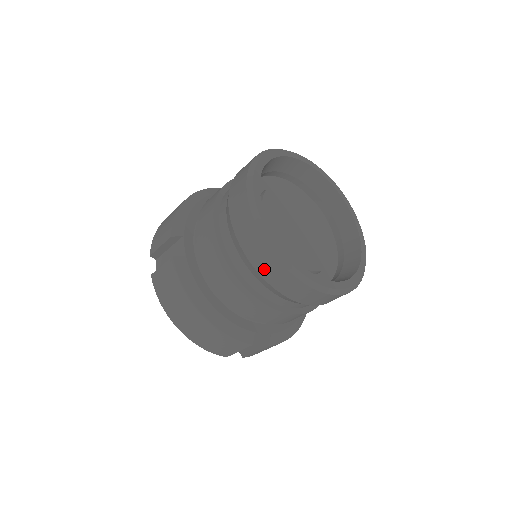
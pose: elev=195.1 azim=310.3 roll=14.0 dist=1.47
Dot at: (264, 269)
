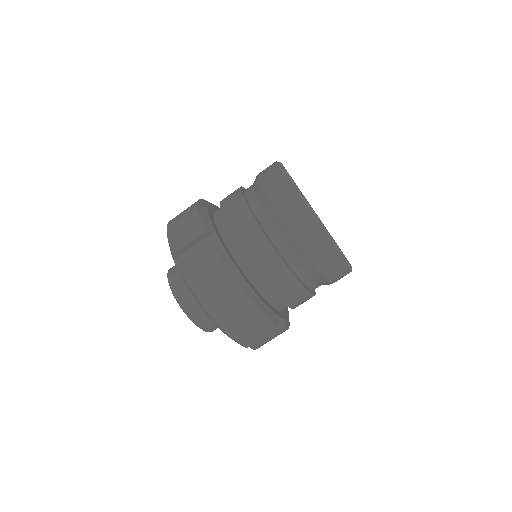
Dot at: (311, 247)
